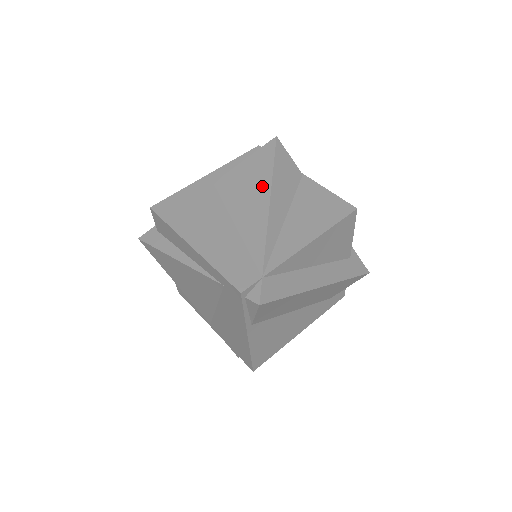
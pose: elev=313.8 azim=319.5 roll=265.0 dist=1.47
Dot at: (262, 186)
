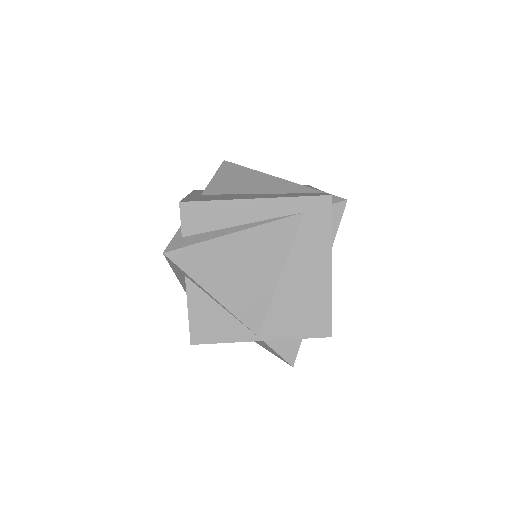
Dot at: (252, 175)
